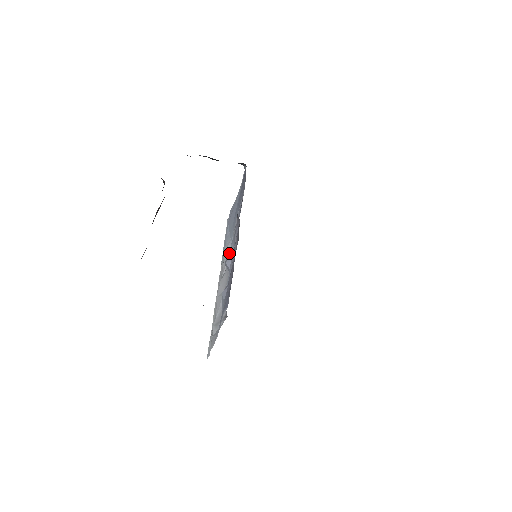
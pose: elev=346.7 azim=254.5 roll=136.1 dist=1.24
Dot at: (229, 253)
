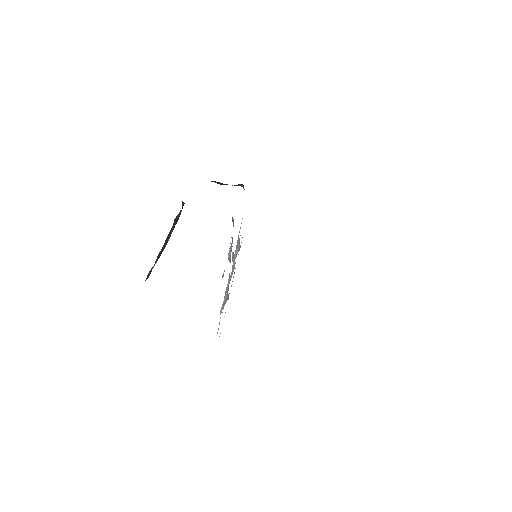
Dot at: (230, 248)
